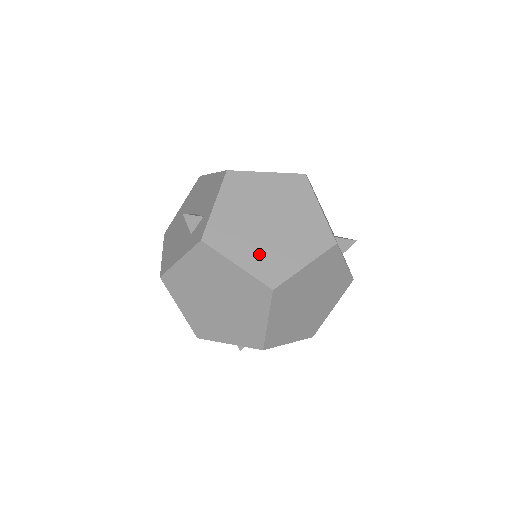
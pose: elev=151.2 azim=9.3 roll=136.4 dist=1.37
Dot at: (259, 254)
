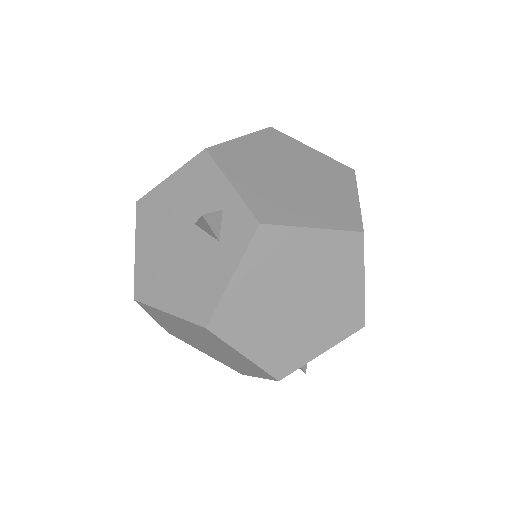
Dot at: (318, 208)
